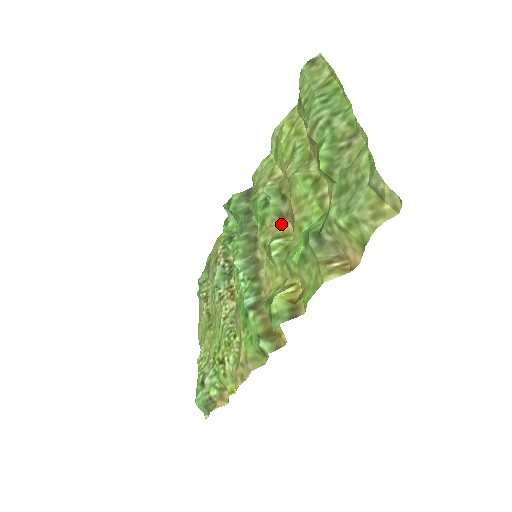
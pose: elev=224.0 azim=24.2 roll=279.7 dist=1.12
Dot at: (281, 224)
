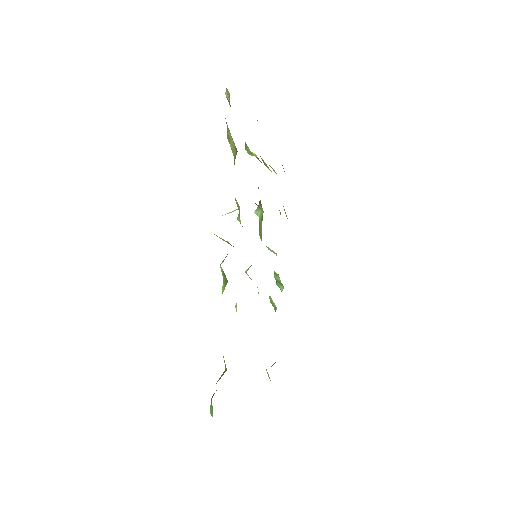
Dot at: (262, 220)
